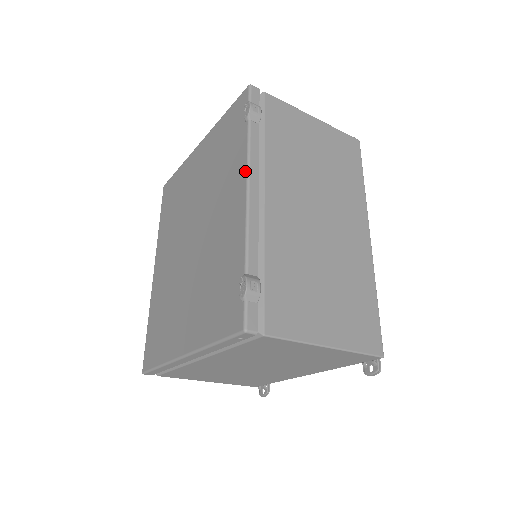
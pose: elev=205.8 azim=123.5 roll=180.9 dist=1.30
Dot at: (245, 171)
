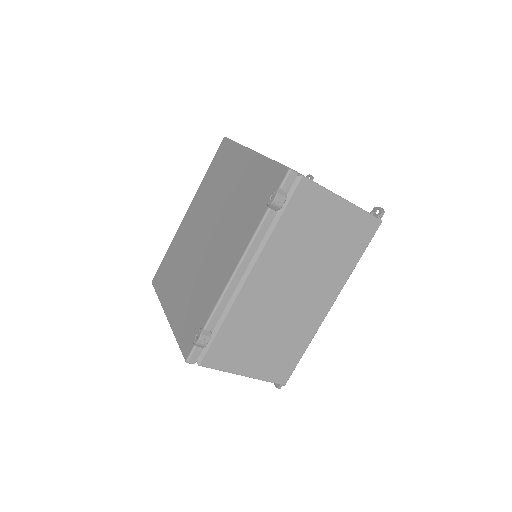
Dot at: (243, 251)
